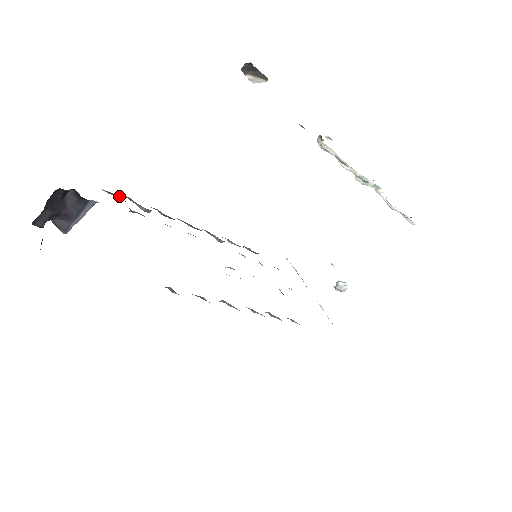
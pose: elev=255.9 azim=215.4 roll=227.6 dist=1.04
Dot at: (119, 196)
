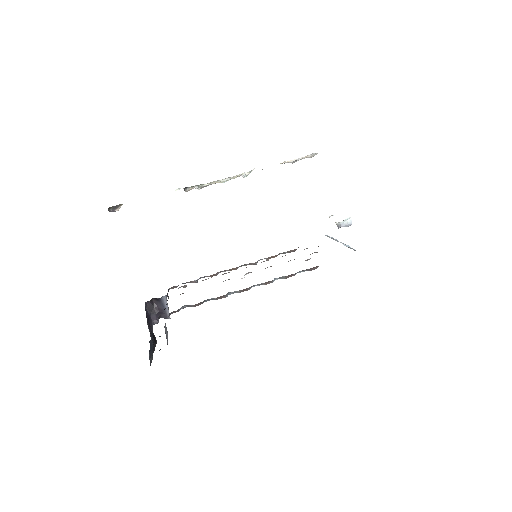
Dot at: (176, 286)
